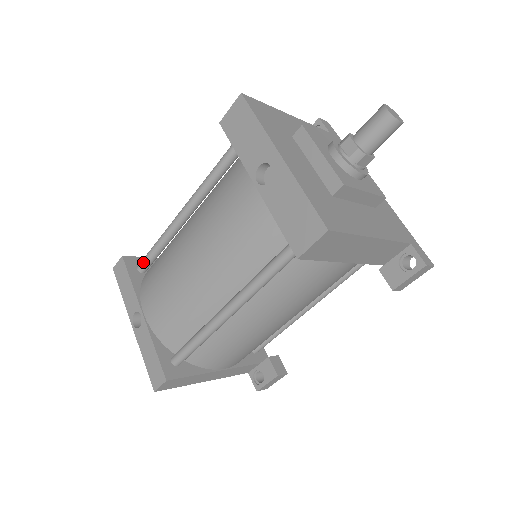
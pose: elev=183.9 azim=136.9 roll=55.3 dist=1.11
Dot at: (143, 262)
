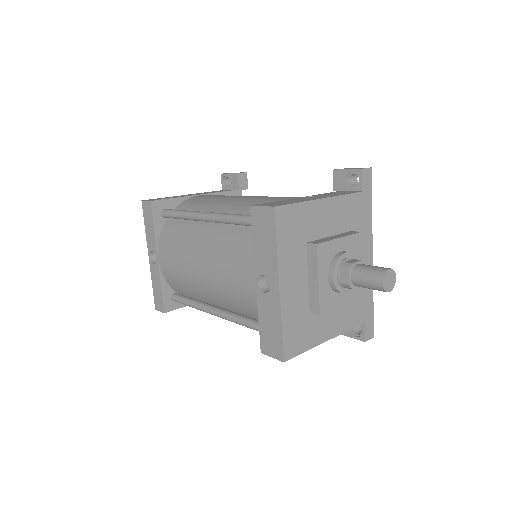
Dot at: (167, 215)
